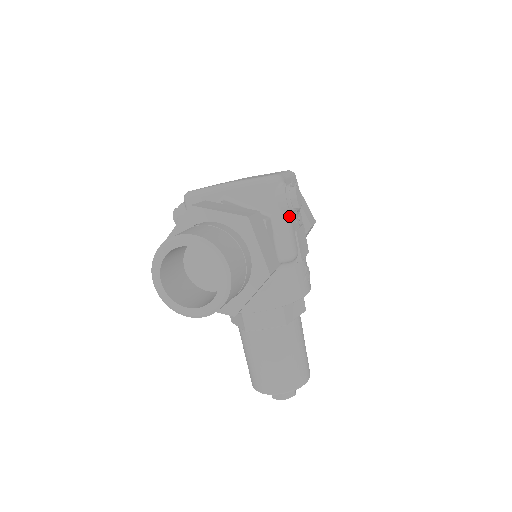
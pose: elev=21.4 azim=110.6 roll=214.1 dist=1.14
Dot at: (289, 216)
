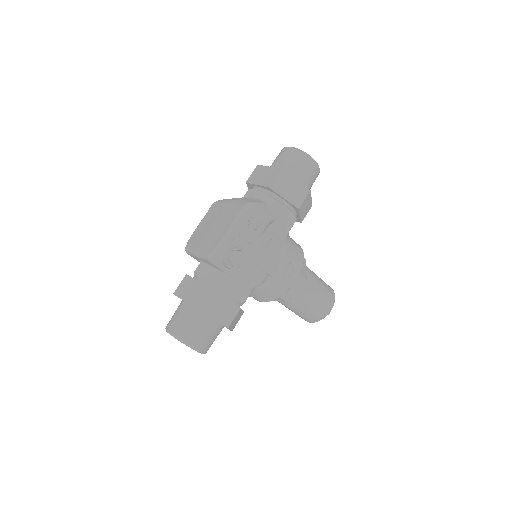
Dot at: (243, 264)
